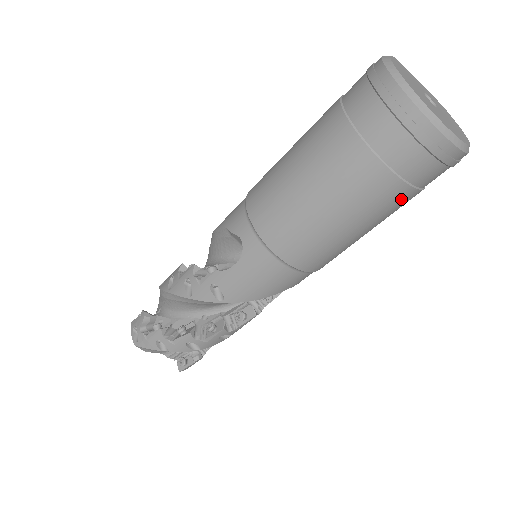
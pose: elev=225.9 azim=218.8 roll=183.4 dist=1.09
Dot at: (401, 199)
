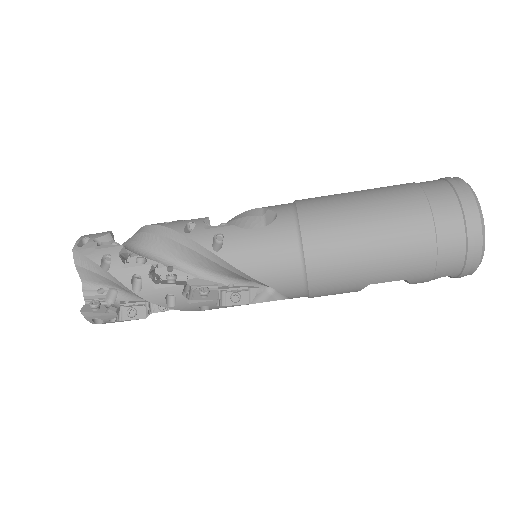
Dot at: (421, 263)
